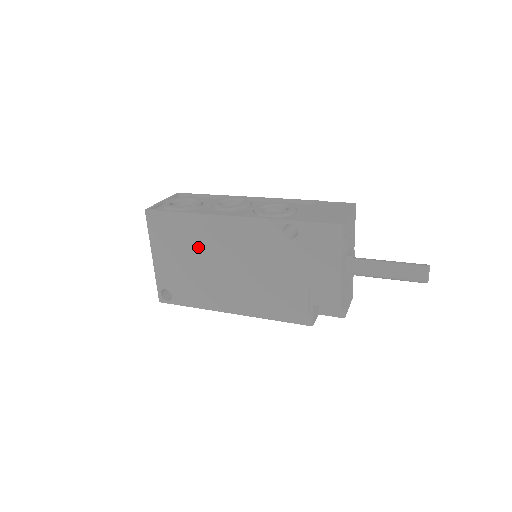
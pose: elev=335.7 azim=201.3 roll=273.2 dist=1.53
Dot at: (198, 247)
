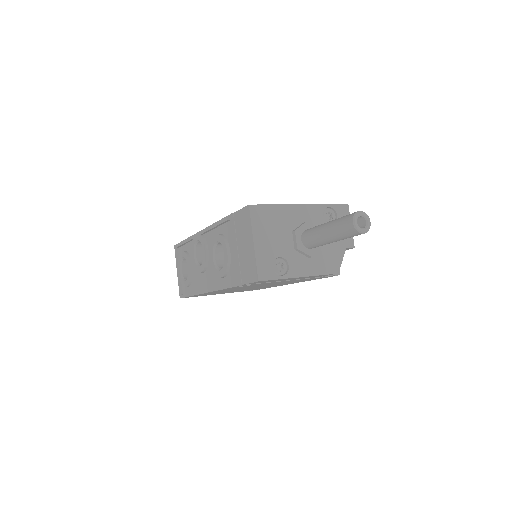
Dot at: occluded
